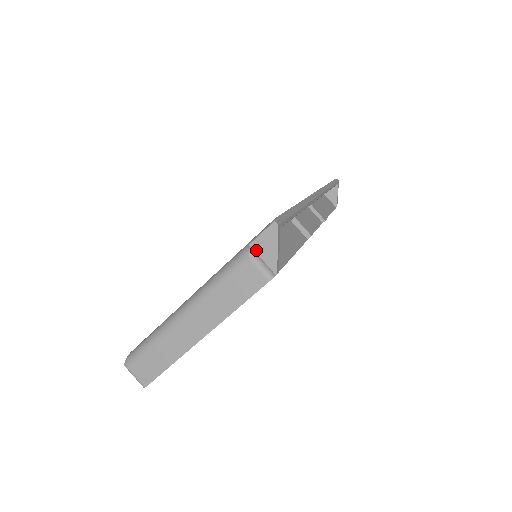
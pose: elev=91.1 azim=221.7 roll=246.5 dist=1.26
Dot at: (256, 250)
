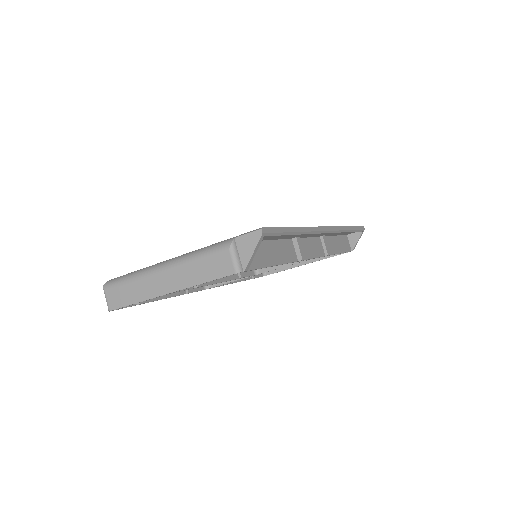
Dot at: (238, 245)
